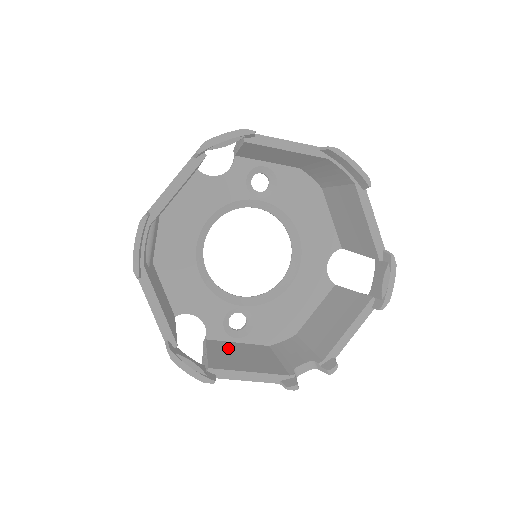
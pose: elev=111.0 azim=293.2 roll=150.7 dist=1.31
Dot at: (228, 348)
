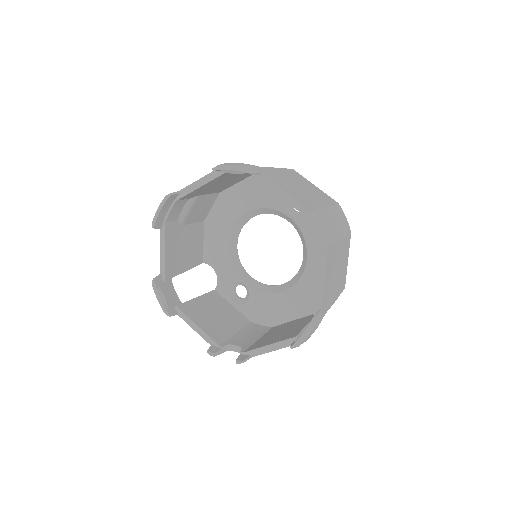
Dot at: (217, 304)
